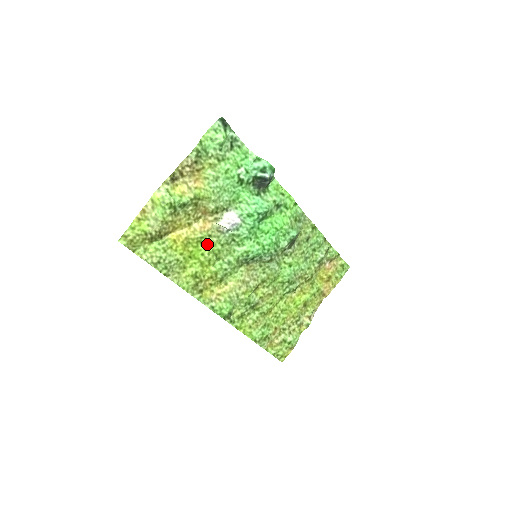
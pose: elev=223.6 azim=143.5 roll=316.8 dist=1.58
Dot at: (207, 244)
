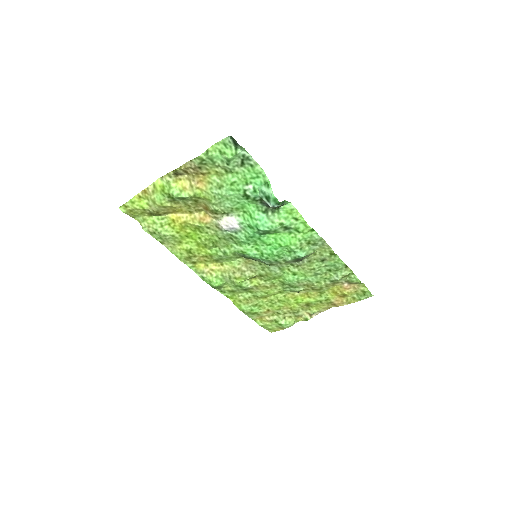
Dot at: (205, 232)
